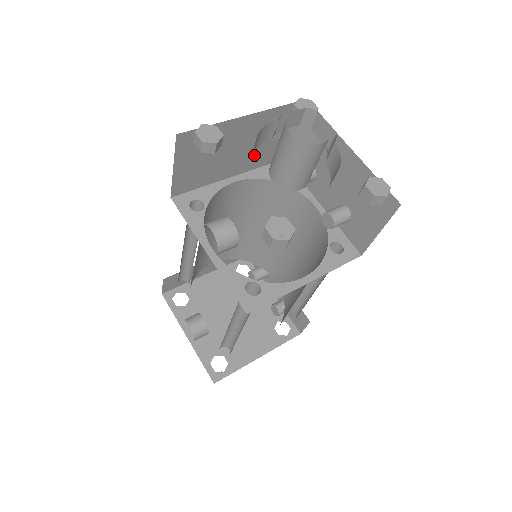
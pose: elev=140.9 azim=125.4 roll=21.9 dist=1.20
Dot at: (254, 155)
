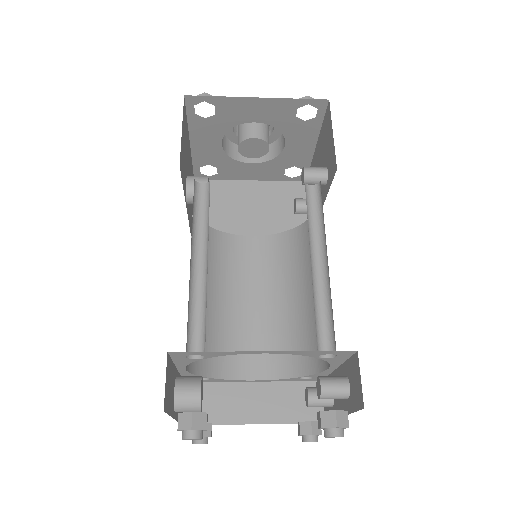
Dot at: (271, 222)
